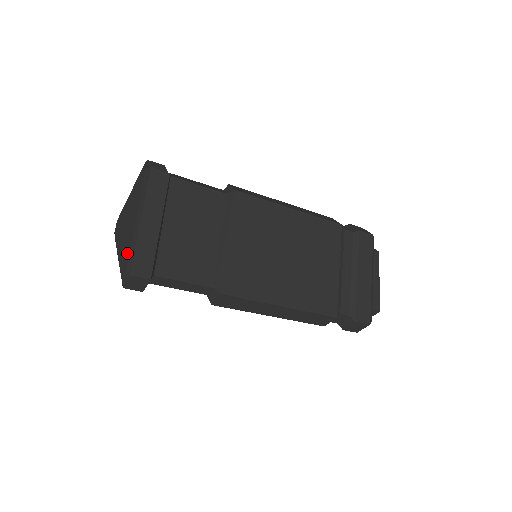
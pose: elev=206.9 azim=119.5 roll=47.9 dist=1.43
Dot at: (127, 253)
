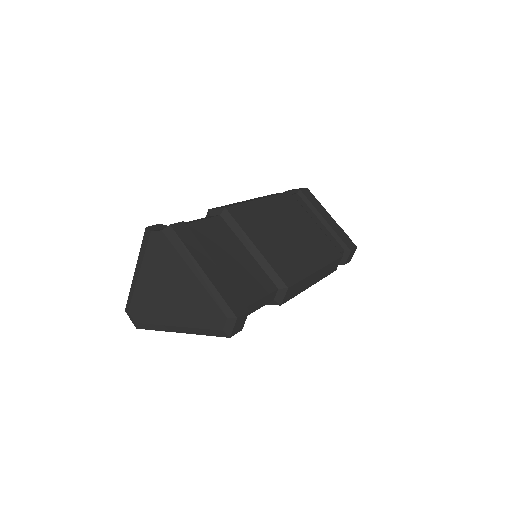
Dot at: (210, 308)
